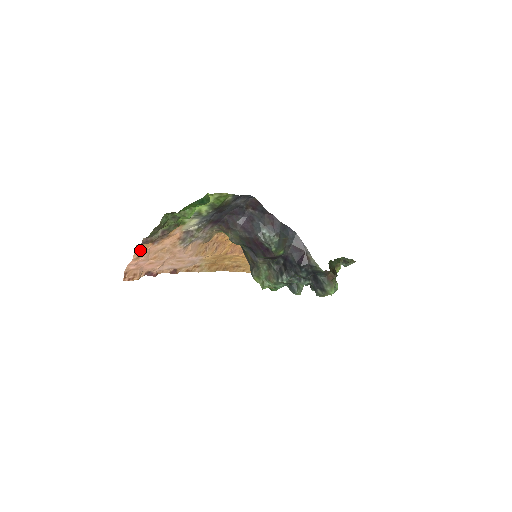
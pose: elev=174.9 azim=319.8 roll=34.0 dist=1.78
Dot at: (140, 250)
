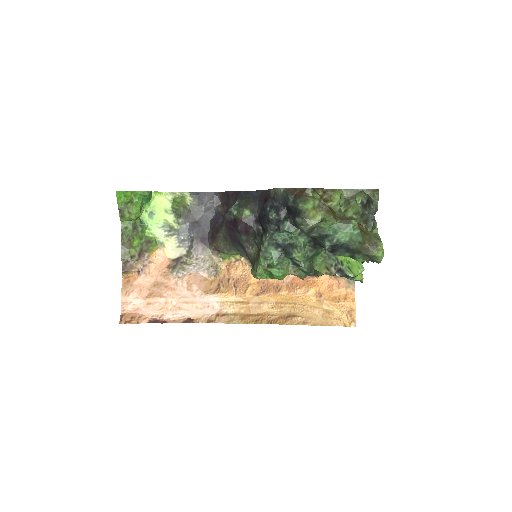
Dot at: (128, 283)
